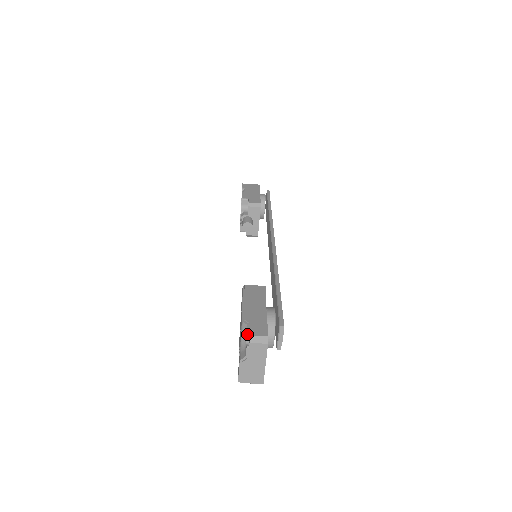
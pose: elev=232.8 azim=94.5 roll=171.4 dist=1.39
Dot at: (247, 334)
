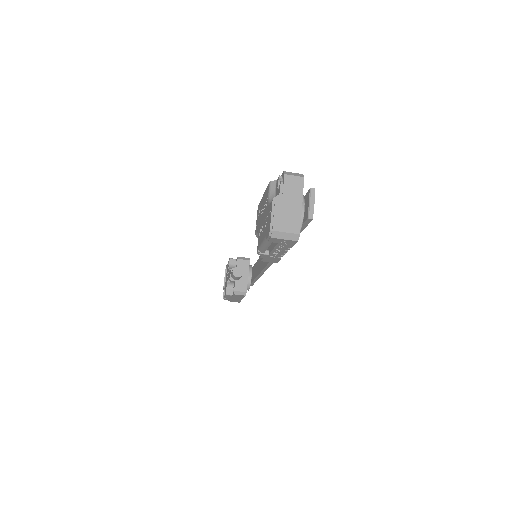
Dot at: (279, 178)
